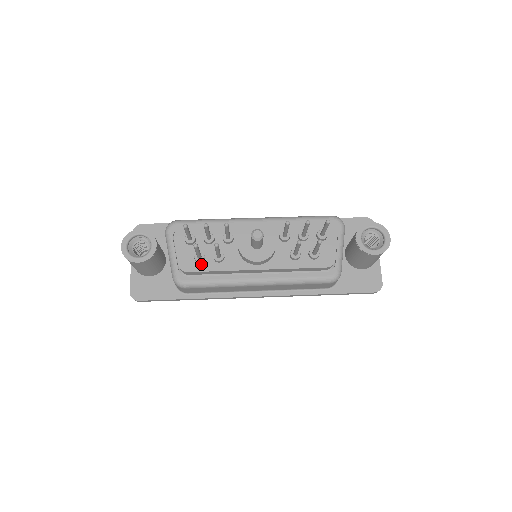
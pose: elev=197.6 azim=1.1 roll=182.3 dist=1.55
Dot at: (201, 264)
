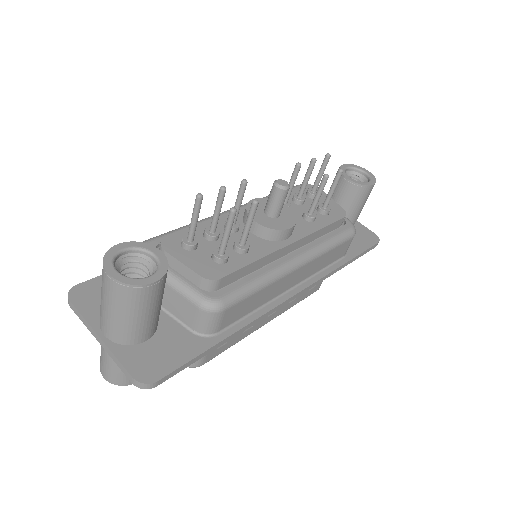
Dot at: (228, 263)
